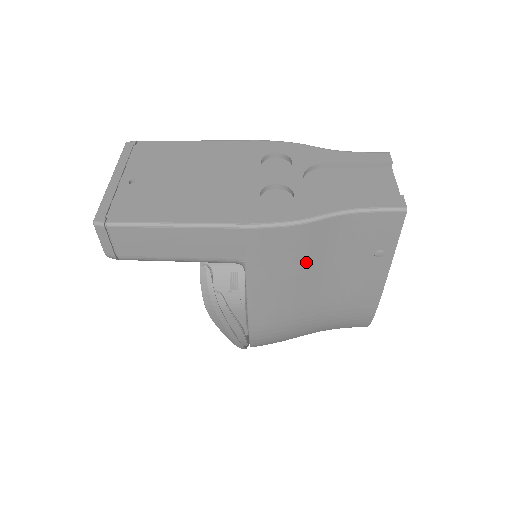
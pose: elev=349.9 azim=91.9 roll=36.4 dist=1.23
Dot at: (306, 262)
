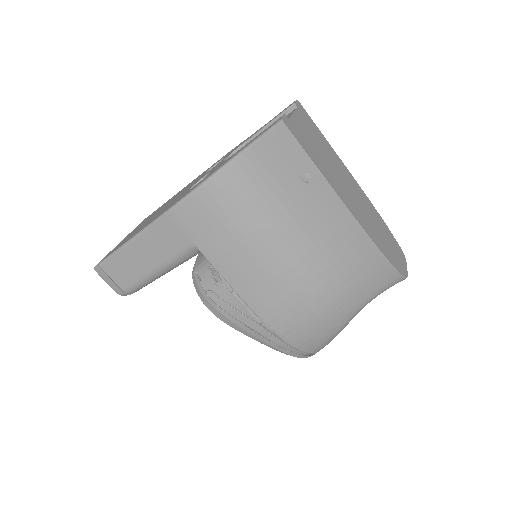
Dot at: (244, 220)
